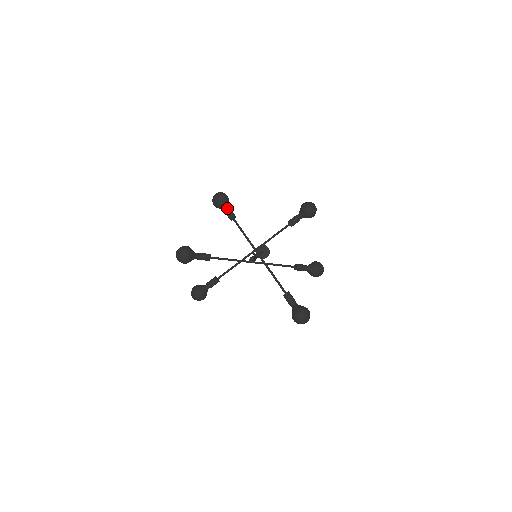
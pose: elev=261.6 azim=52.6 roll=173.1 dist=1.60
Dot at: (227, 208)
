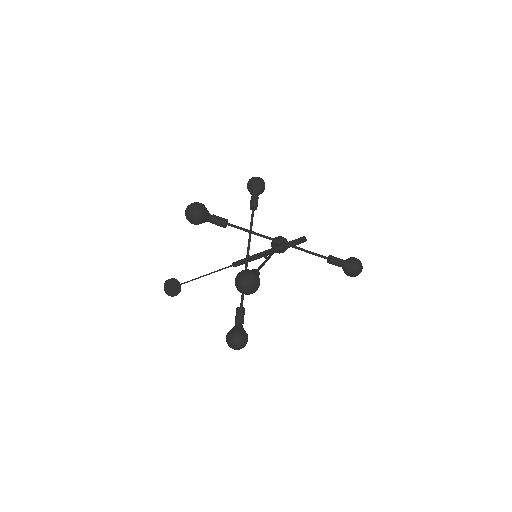
Dot at: (214, 216)
